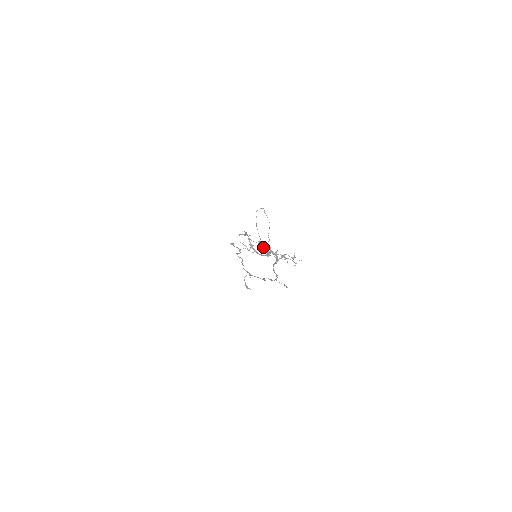
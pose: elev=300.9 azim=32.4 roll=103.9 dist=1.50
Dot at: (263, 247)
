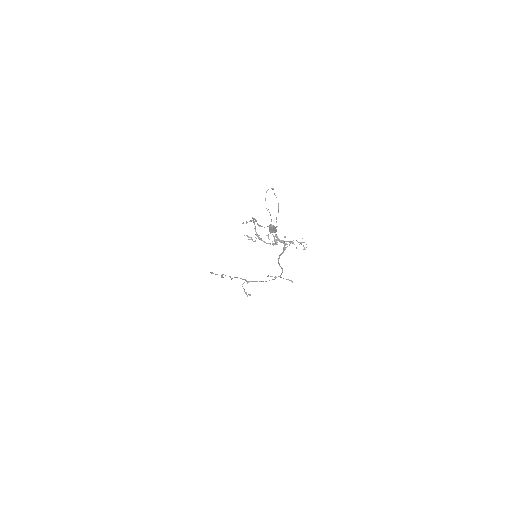
Dot at: (274, 229)
